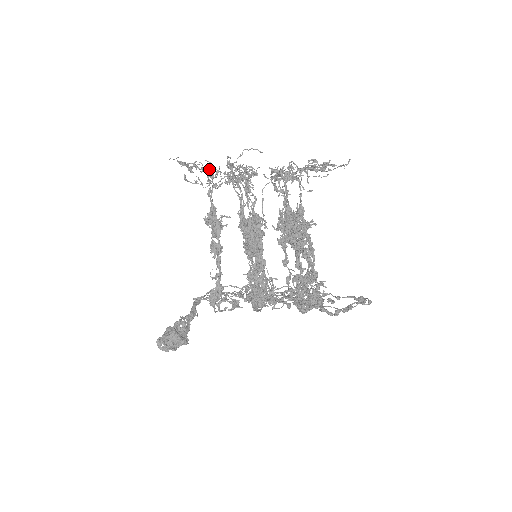
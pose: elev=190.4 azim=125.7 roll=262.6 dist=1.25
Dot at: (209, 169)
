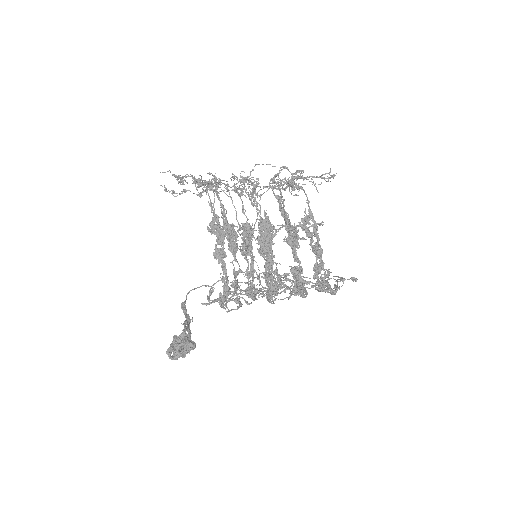
Dot at: (215, 182)
